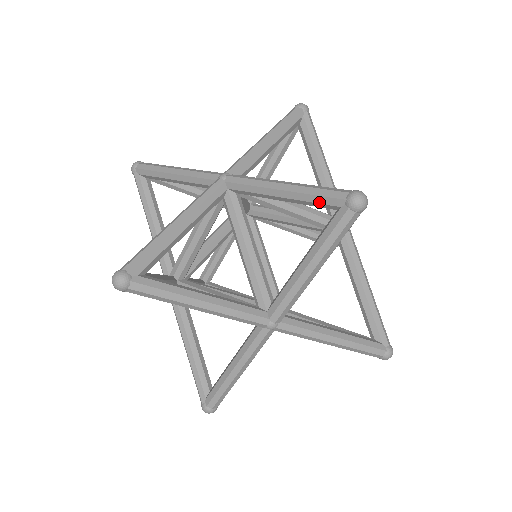
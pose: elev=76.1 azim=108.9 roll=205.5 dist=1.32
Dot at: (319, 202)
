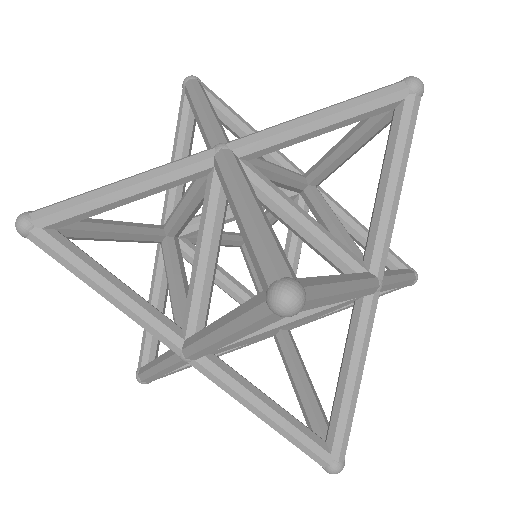
Dot at: (378, 107)
